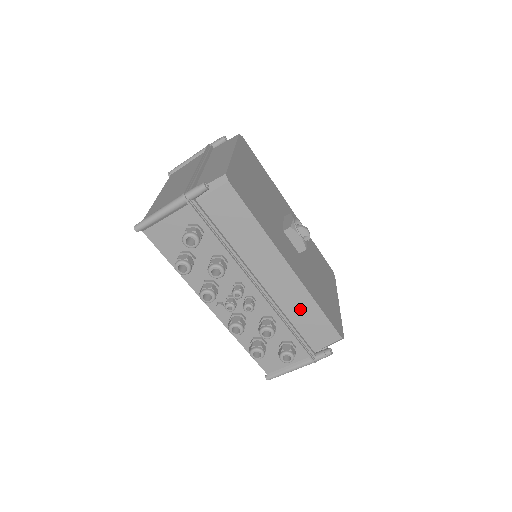
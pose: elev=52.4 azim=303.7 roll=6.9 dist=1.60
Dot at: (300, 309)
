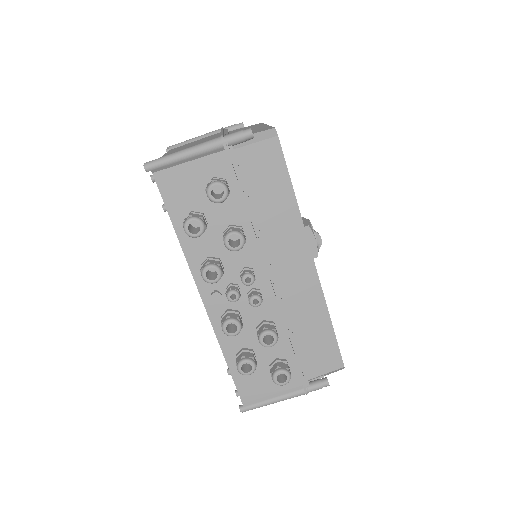
Dot at: (309, 318)
